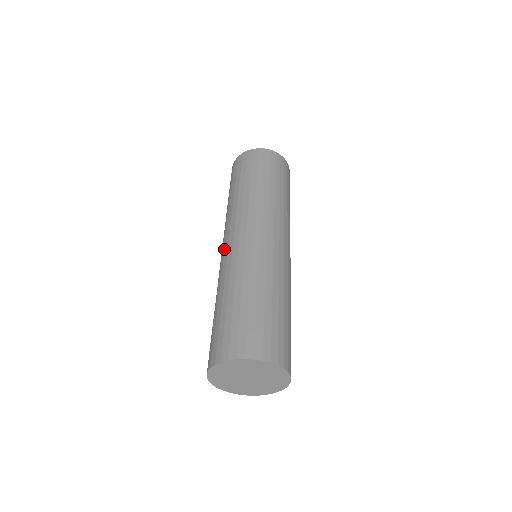
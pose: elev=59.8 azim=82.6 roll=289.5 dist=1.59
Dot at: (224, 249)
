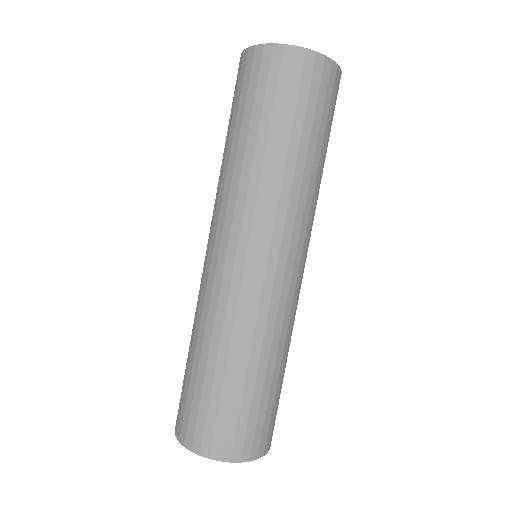
Dot at: (243, 268)
